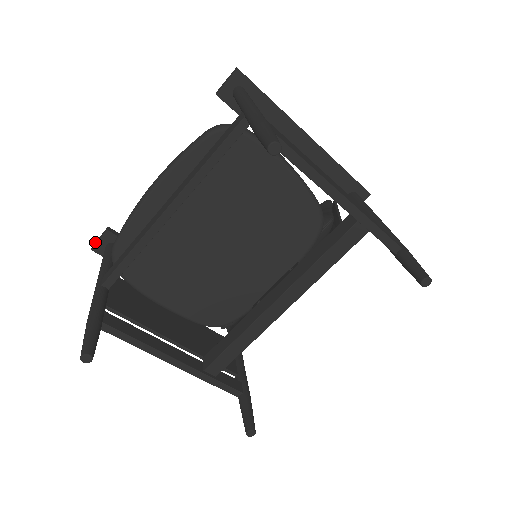
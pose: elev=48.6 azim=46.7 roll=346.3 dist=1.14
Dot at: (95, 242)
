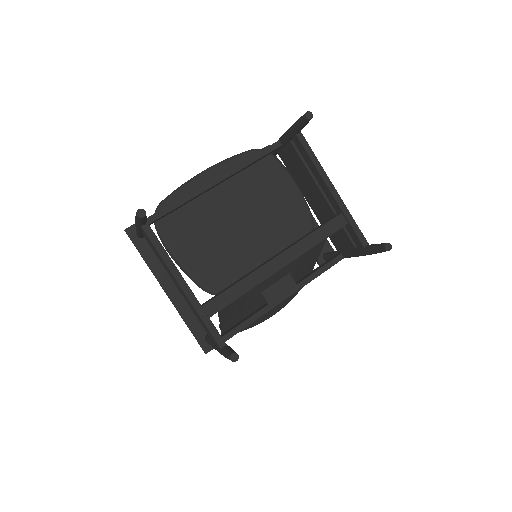
Dot at: (129, 227)
